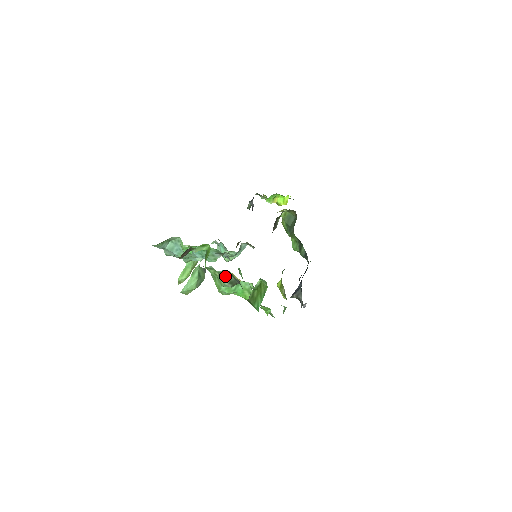
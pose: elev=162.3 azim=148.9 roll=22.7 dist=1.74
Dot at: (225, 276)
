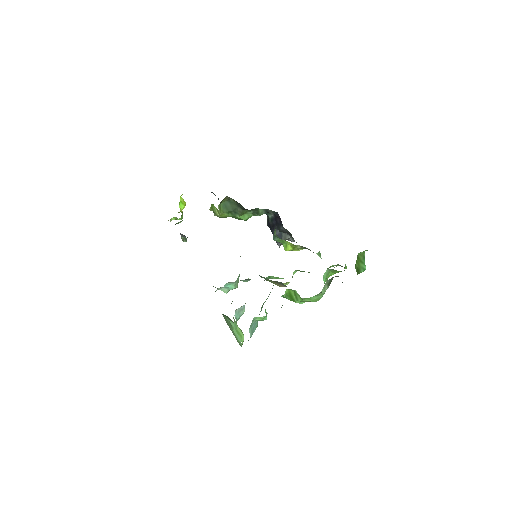
Dot at: (324, 287)
